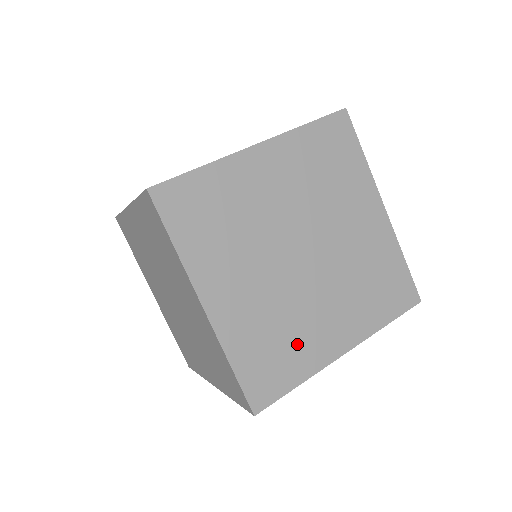
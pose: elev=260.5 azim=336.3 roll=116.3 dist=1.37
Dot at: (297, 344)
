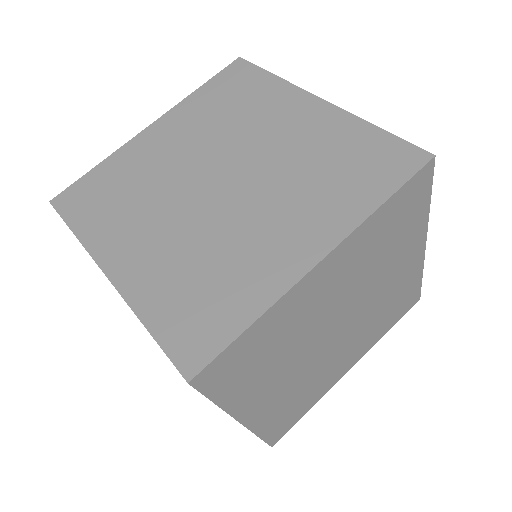
Dot at: (314, 390)
